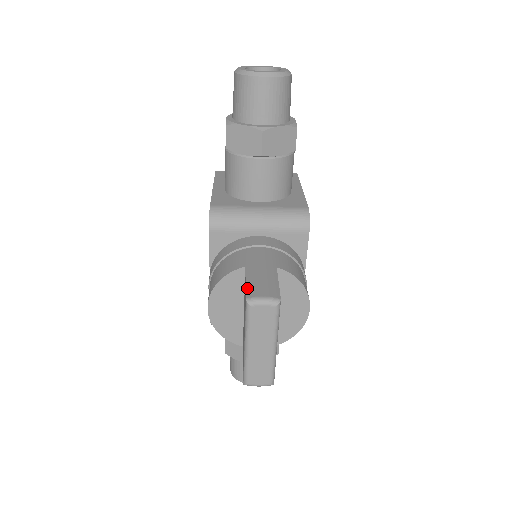
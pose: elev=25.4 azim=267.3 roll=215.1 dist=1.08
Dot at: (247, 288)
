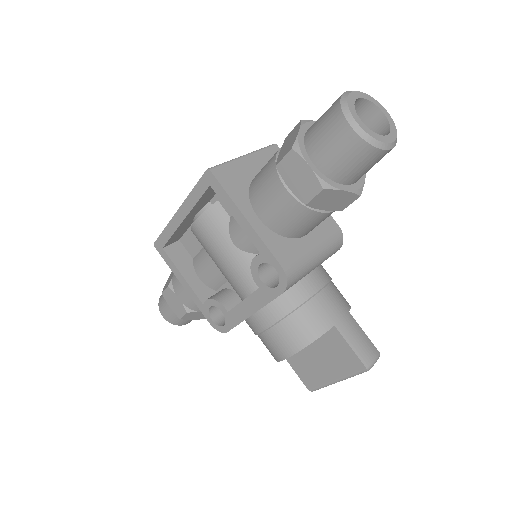
Dot at: (358, 355)
